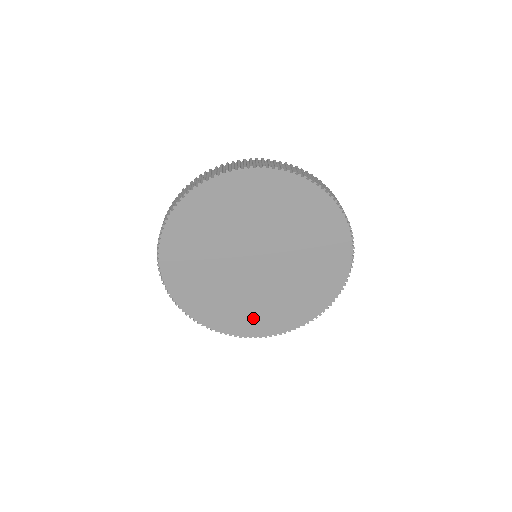
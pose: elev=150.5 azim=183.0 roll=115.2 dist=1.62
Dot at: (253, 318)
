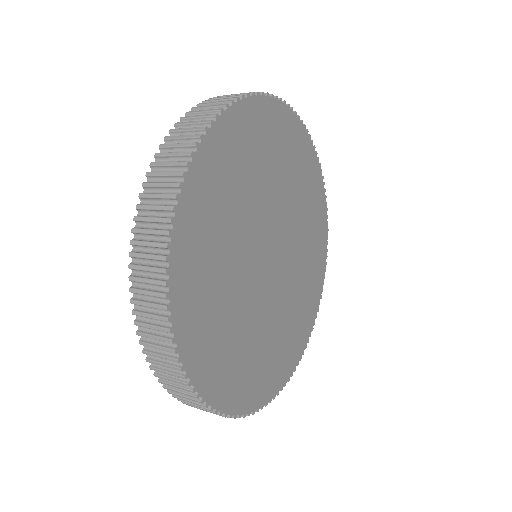
Dot at: (290, 341)
